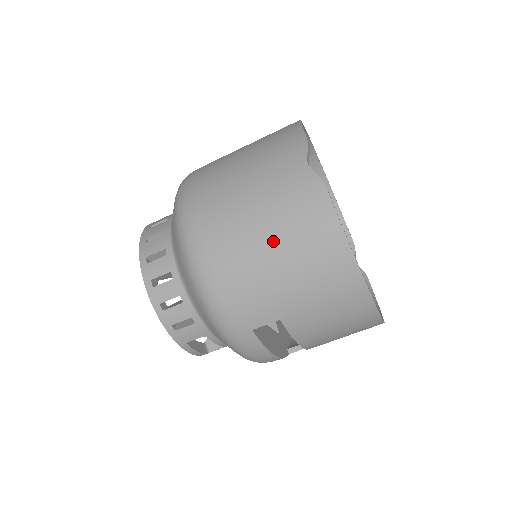
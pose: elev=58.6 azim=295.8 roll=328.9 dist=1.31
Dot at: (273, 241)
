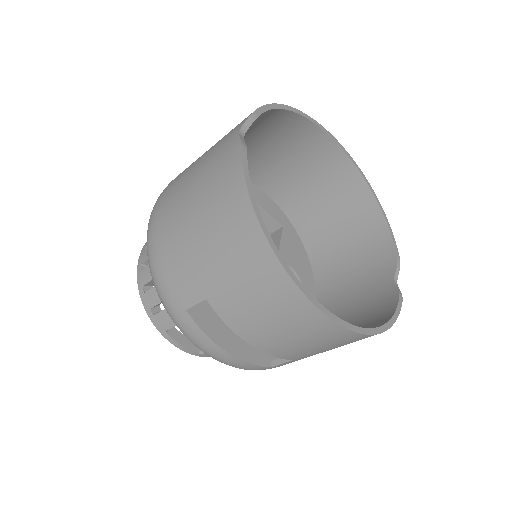
Dot at: (196, 210)
